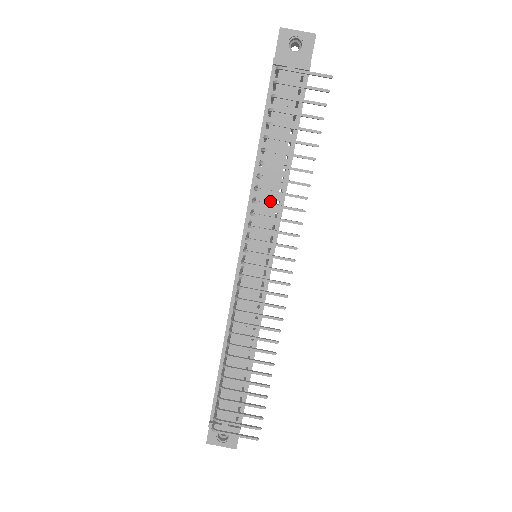
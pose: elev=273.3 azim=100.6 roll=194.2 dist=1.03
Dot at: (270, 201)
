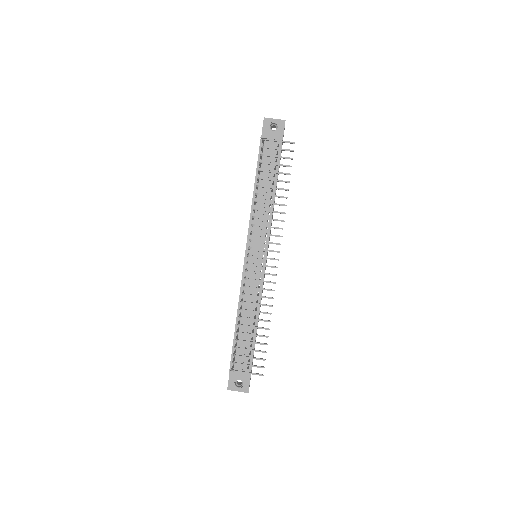
Dot at: (263, 219)
